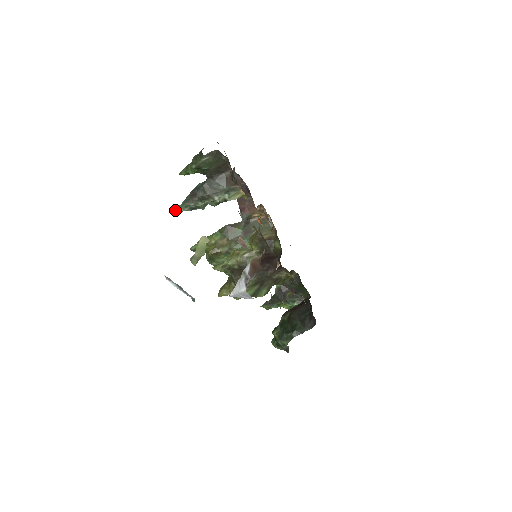
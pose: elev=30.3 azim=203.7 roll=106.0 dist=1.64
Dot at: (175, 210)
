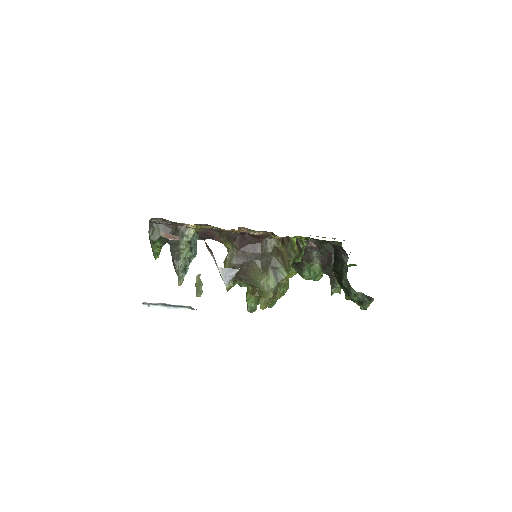
Dot at: (178, 284)
